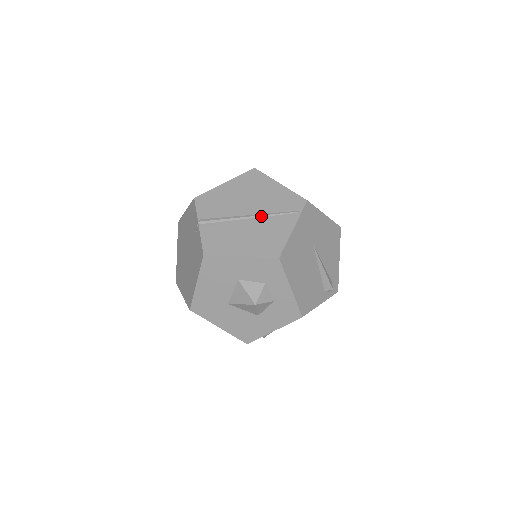
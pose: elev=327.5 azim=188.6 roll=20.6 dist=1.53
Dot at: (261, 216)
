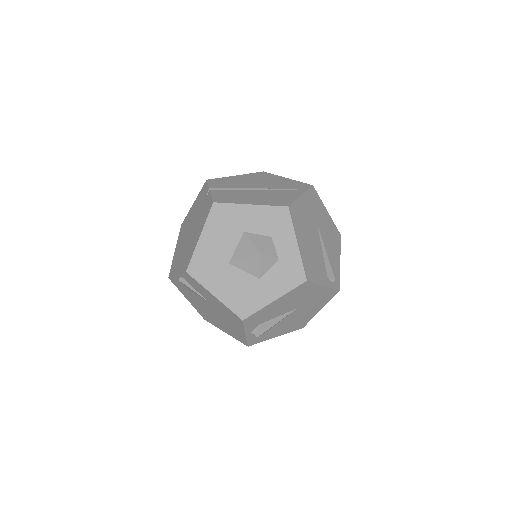
Dot at: (270, 189)
